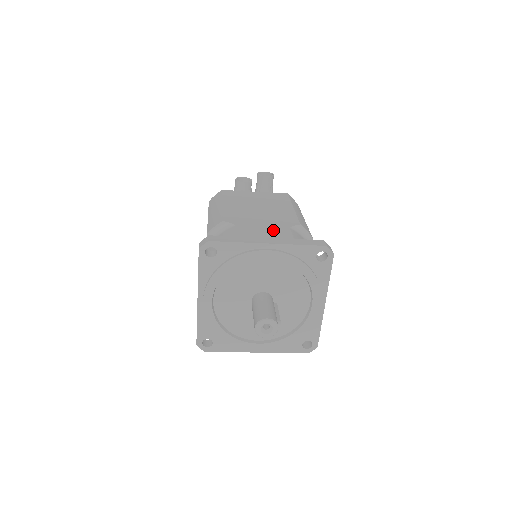
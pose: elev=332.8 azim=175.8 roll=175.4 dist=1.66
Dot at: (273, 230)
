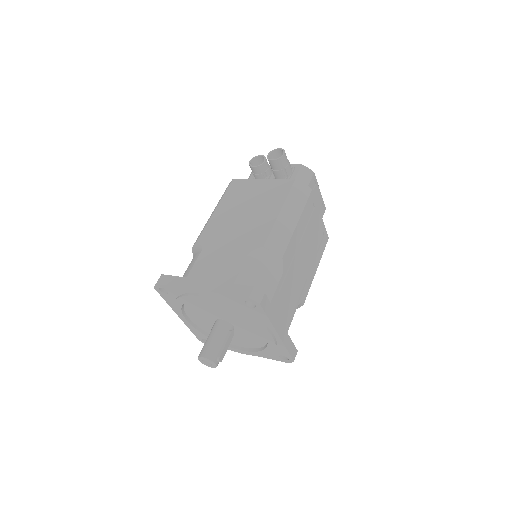
Dot at: (229, 259)
